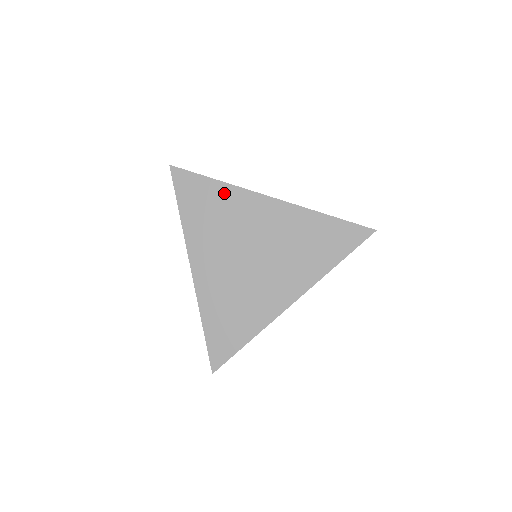
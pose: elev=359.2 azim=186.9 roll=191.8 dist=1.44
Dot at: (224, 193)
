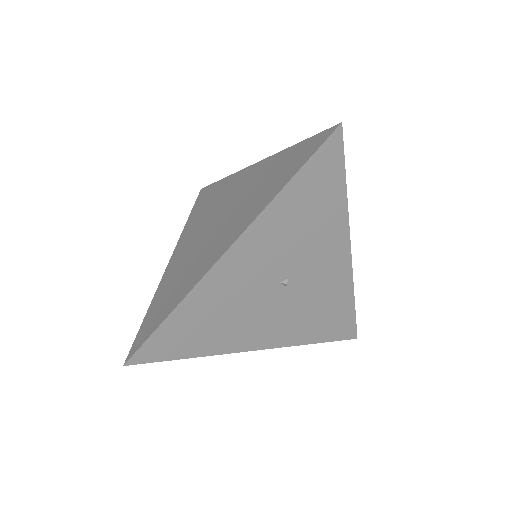
Dot at: (223, 184)
